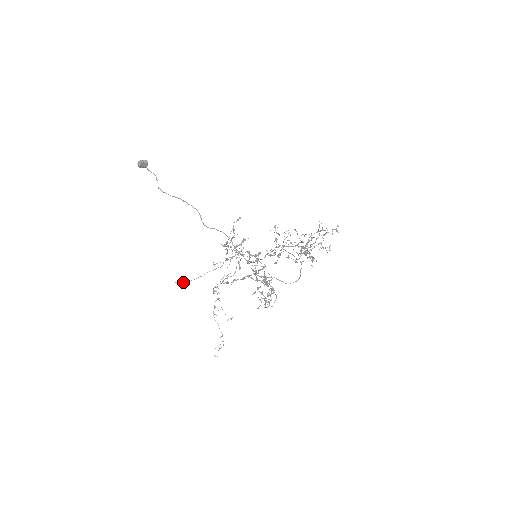
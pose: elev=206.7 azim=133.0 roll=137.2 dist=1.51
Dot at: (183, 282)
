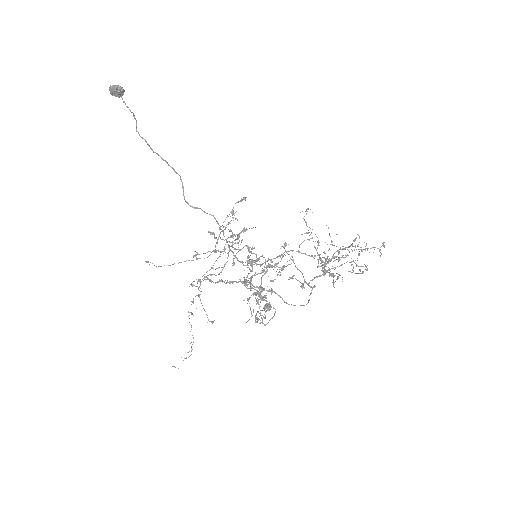
Dot at: occluded
